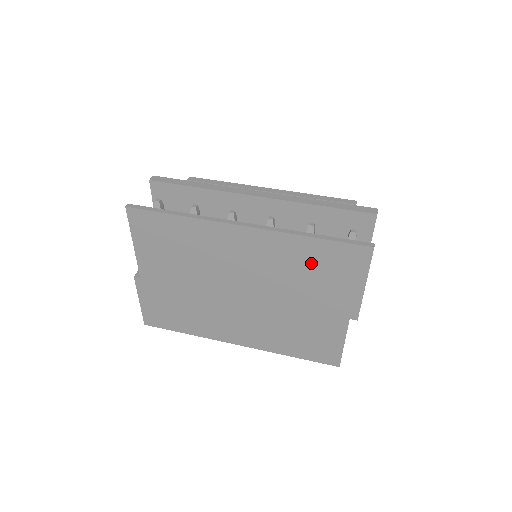
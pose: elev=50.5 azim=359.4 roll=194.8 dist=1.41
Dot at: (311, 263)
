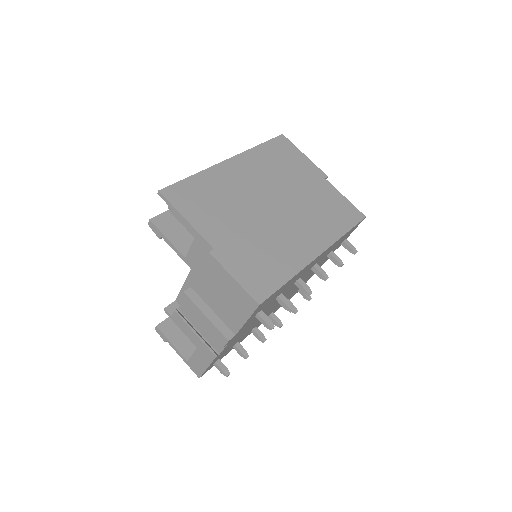
Dot at: (275, 158)
